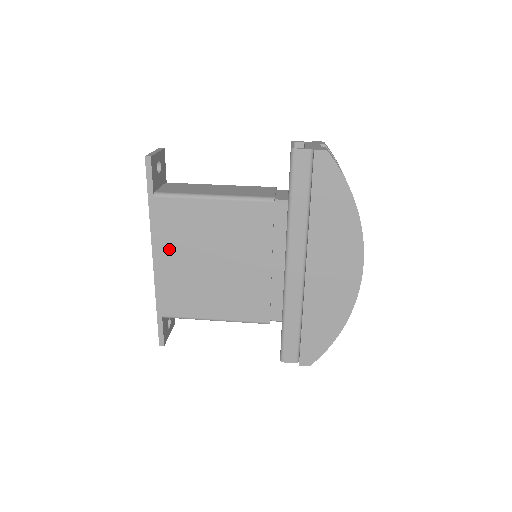
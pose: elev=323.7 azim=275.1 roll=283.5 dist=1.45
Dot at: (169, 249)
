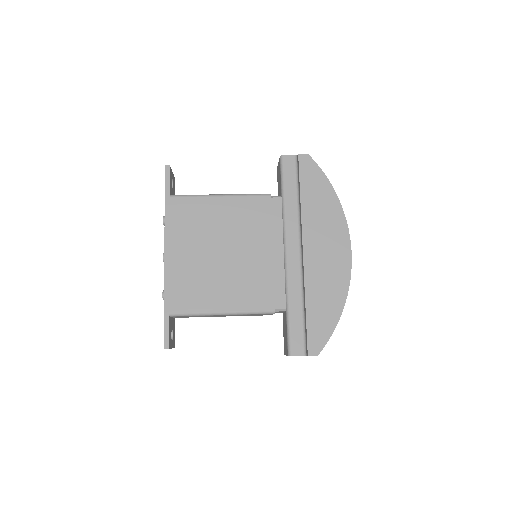
Dot at: (180, 243)
